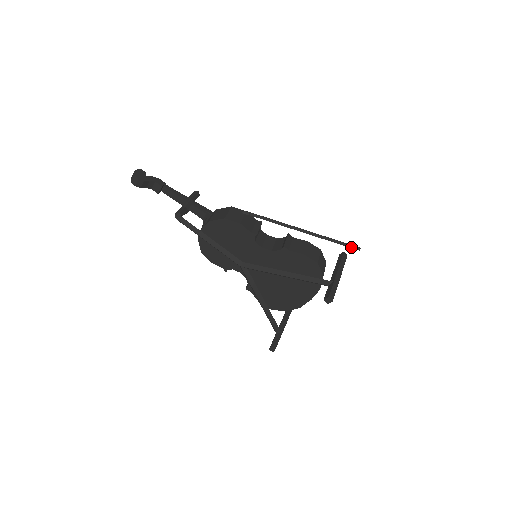
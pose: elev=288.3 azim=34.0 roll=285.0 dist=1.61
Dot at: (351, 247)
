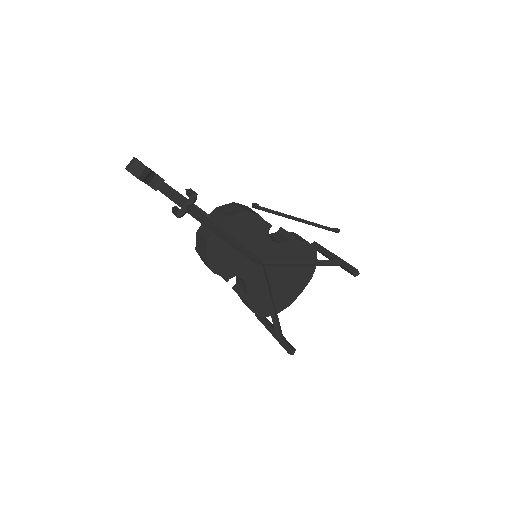
Dot at: (336, 230)
